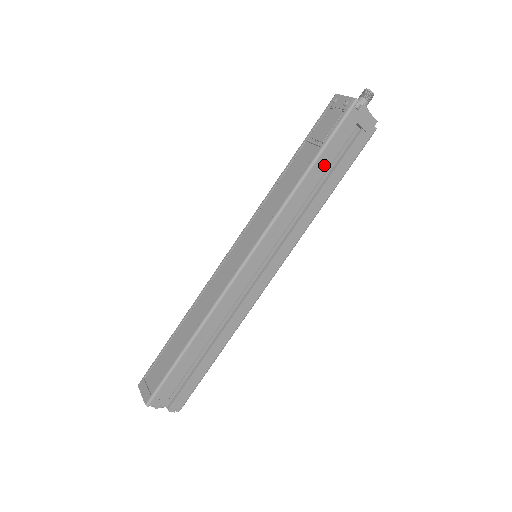
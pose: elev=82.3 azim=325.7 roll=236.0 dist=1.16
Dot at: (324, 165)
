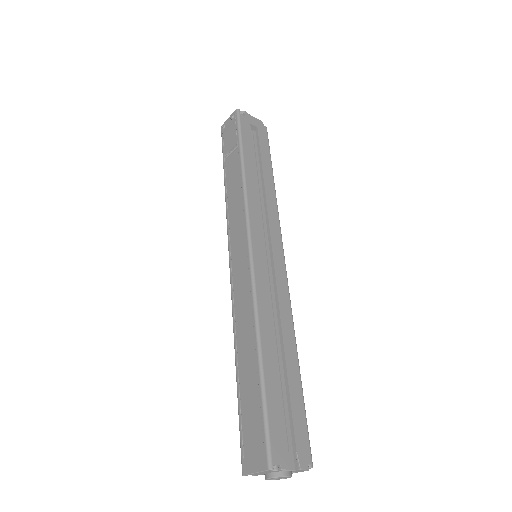
Dot at: (251, 156)
